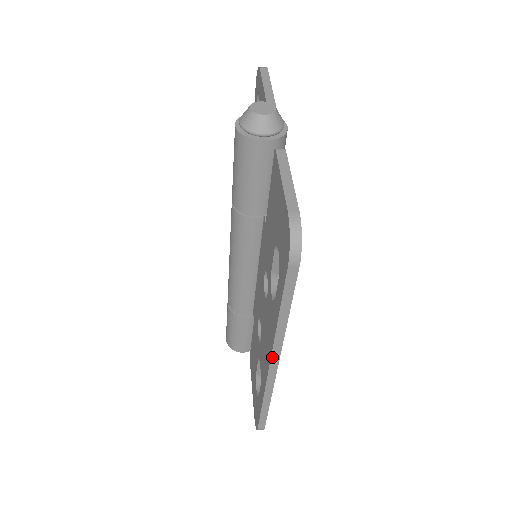
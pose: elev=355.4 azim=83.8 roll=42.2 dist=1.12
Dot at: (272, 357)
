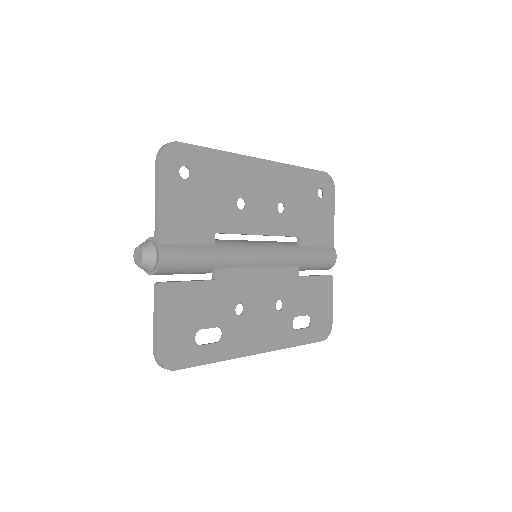
Dot at: occluded
